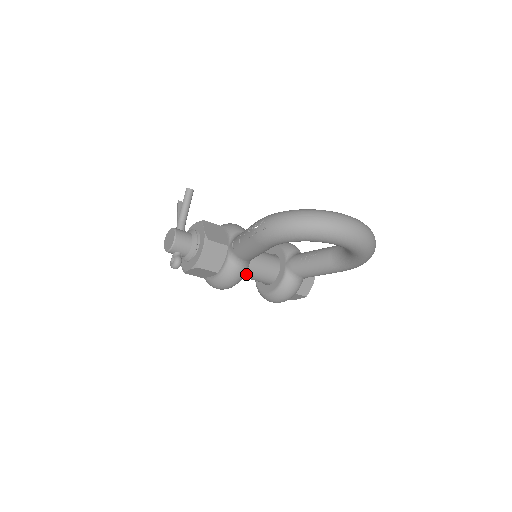
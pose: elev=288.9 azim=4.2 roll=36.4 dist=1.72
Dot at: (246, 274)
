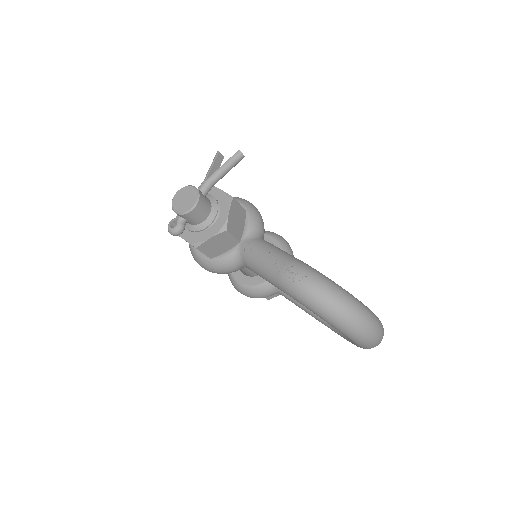
Dot at: occluded
